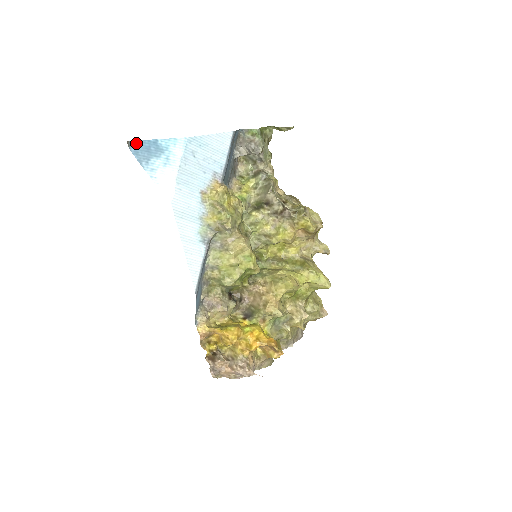
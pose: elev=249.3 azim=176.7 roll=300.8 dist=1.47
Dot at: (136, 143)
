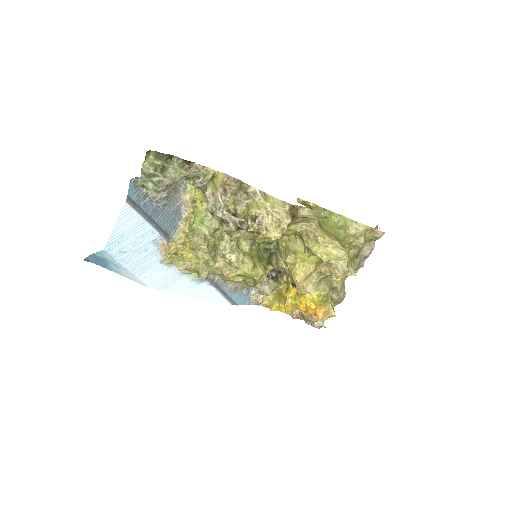
Dot at: (89, 258)
